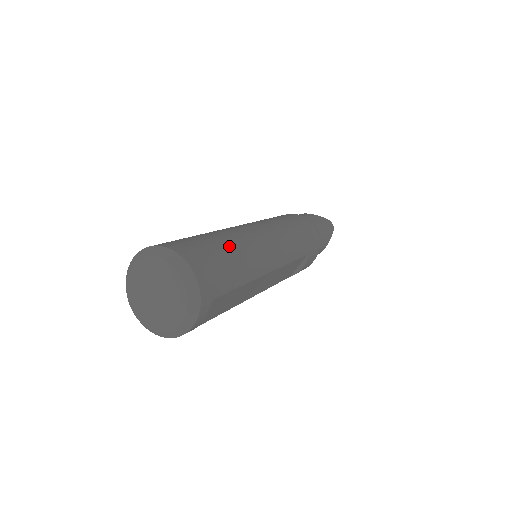
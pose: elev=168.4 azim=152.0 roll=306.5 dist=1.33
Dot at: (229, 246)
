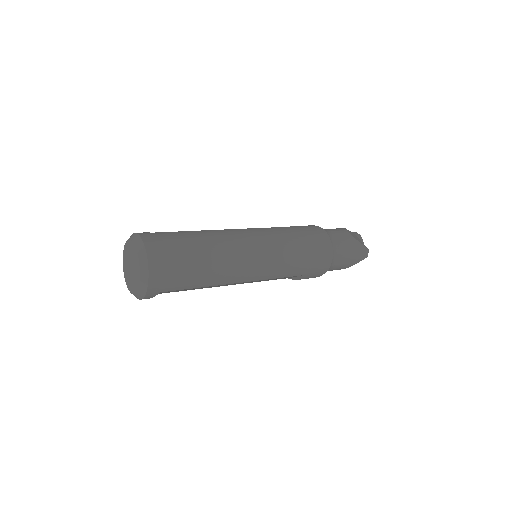
Dot at: (203, 259)
